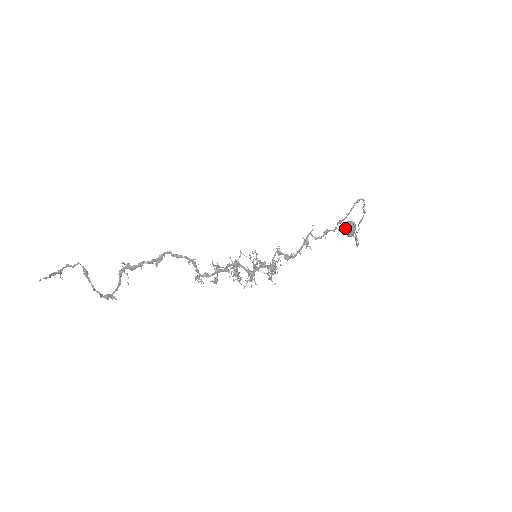
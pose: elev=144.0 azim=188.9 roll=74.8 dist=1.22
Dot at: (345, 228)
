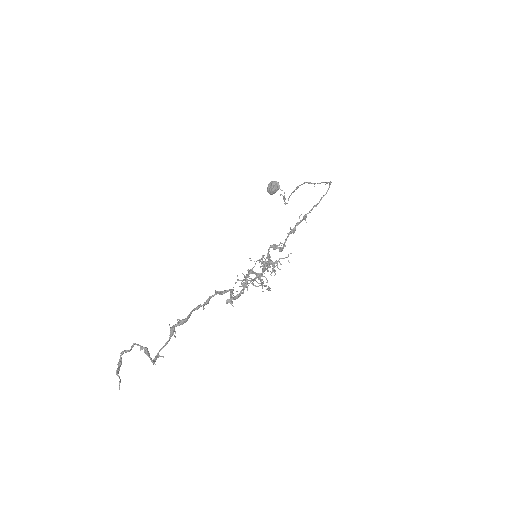
Dot at: (269, 188)
